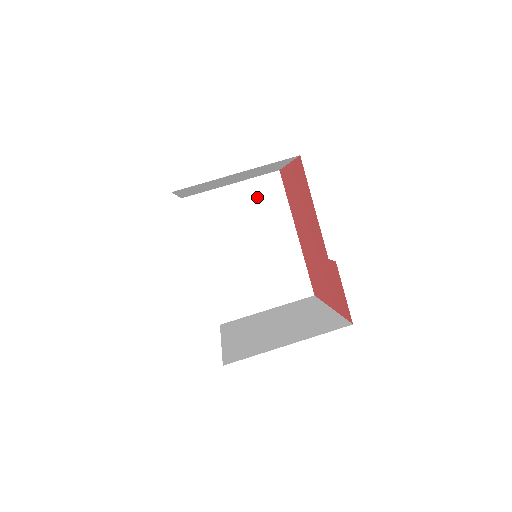
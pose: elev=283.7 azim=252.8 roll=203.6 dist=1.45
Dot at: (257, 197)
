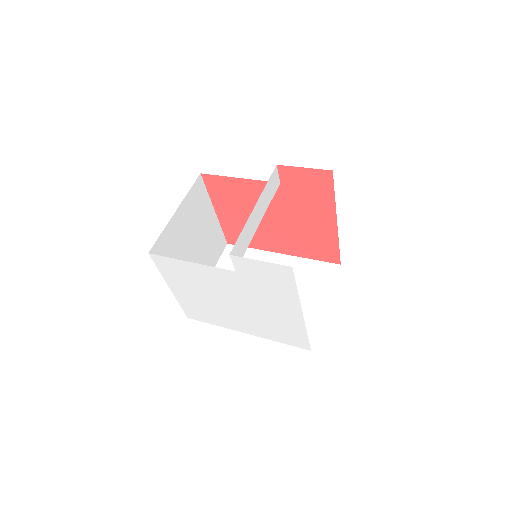
Dot at: (232, 266)
